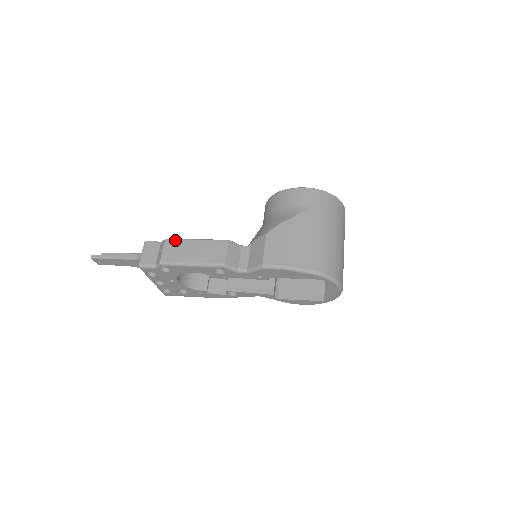
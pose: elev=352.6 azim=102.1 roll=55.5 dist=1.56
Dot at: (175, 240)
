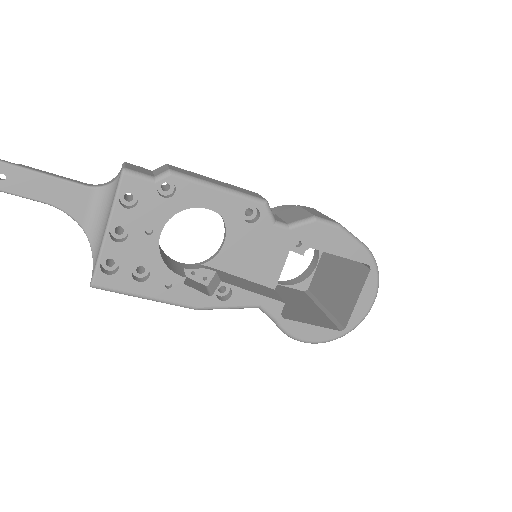
Dot at: (183, 169)
